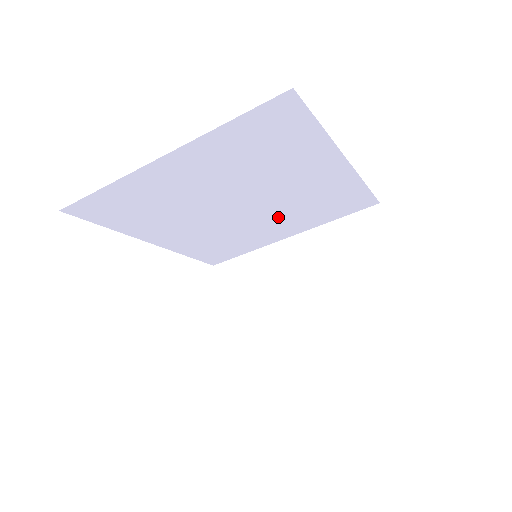
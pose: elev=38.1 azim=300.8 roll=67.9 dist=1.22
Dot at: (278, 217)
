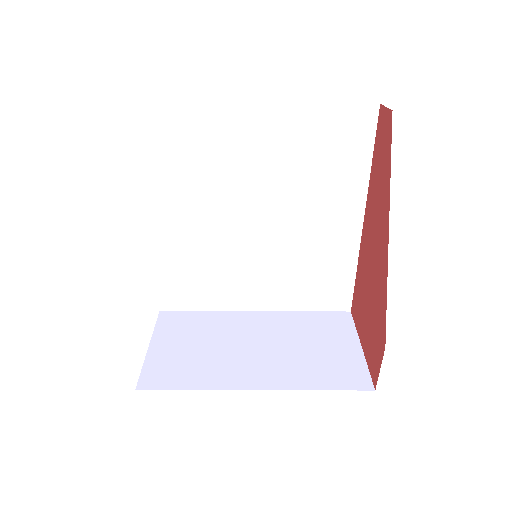
Dot at: (269, 265)
